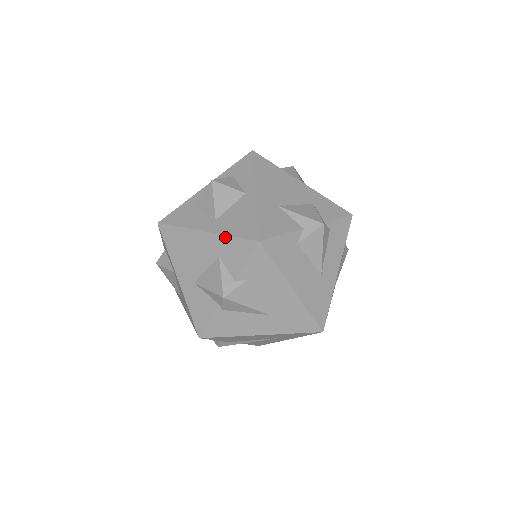
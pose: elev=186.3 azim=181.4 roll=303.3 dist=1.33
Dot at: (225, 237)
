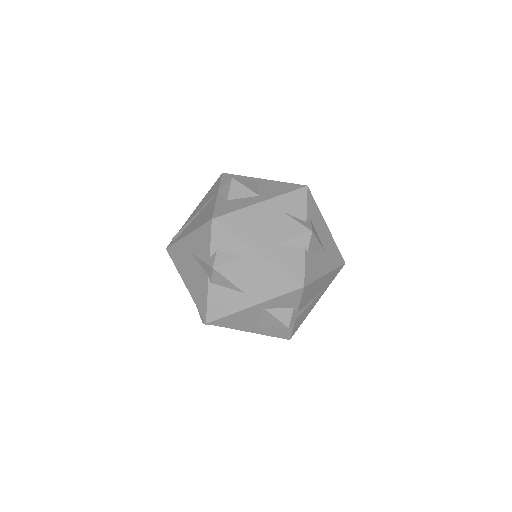
Dot at: (281, 196)
